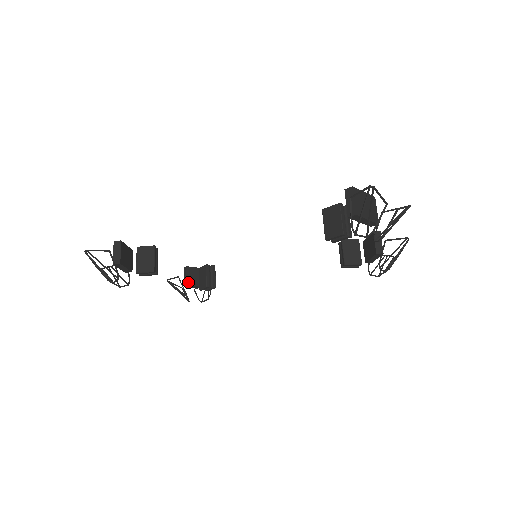
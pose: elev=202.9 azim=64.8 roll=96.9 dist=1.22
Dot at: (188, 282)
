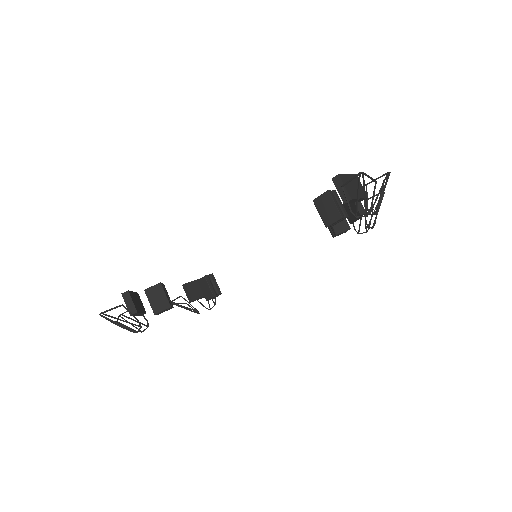
Dot at: (192, 297)
